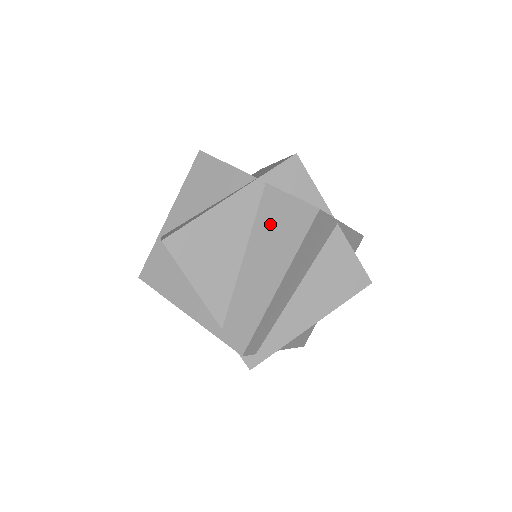
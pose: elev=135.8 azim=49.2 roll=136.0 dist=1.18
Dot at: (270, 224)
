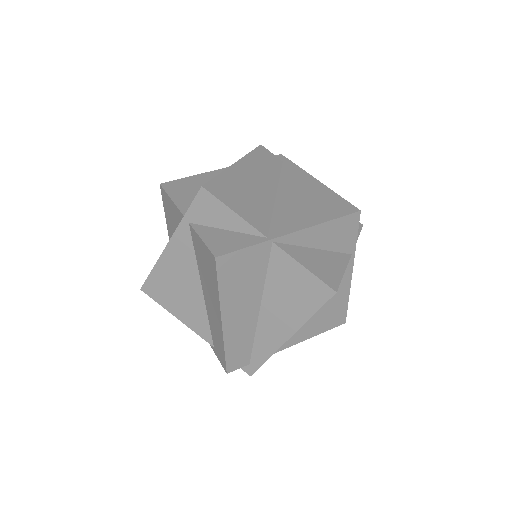
Dot at: (202, 264)
